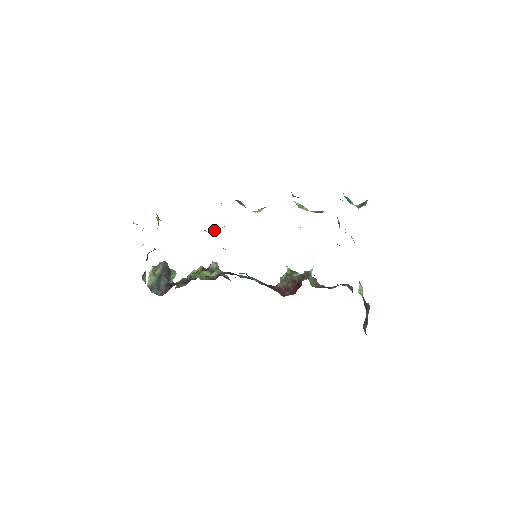
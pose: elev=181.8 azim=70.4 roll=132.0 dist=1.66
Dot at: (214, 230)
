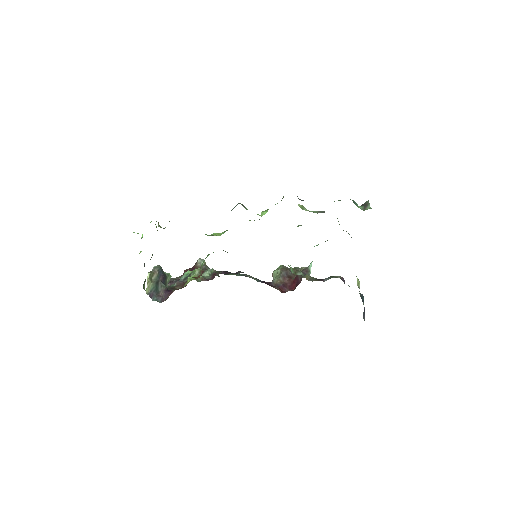
Dot at: (217, 234)
